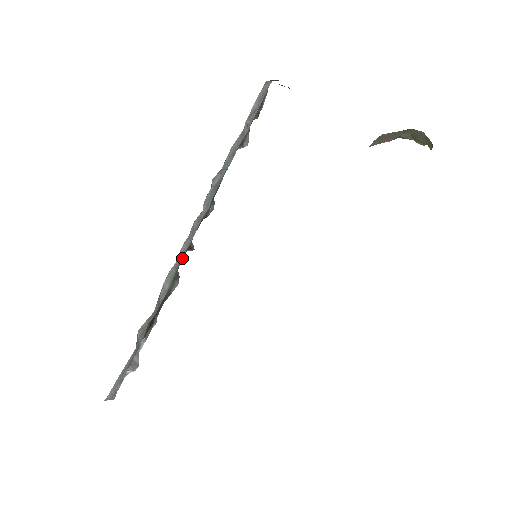
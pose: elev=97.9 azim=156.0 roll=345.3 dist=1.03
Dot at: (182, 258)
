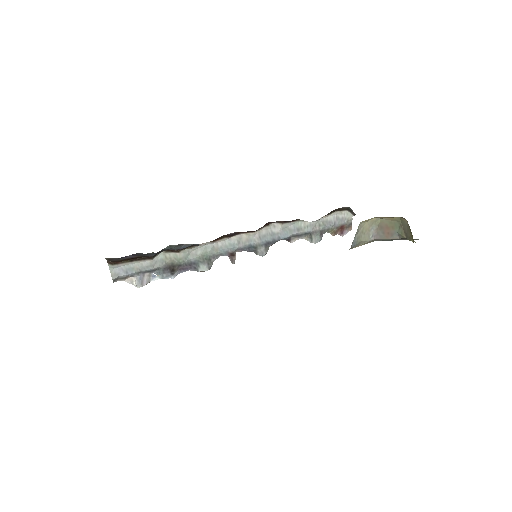
Dot at: (222, 254)
